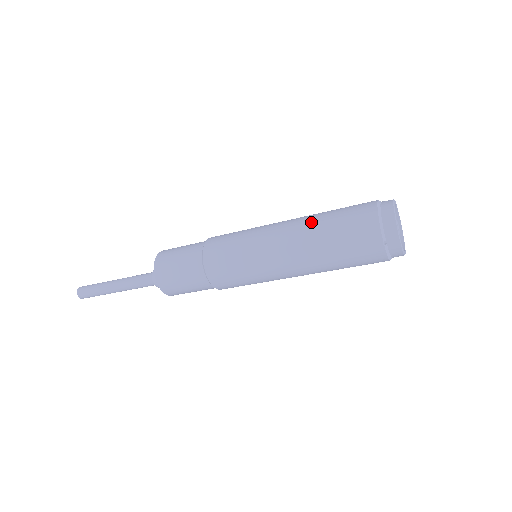
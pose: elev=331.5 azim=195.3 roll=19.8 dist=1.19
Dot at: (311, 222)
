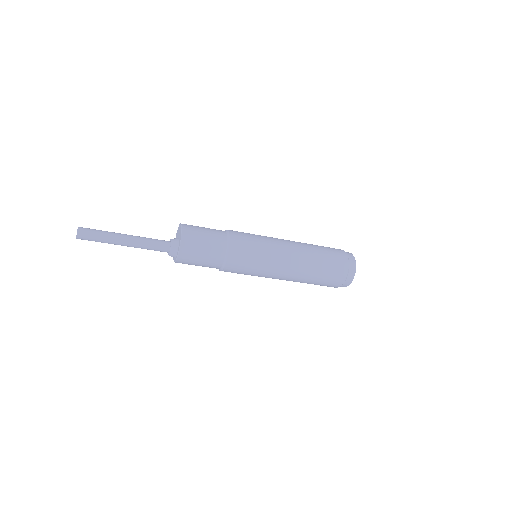
Dot at: (310, 261)
